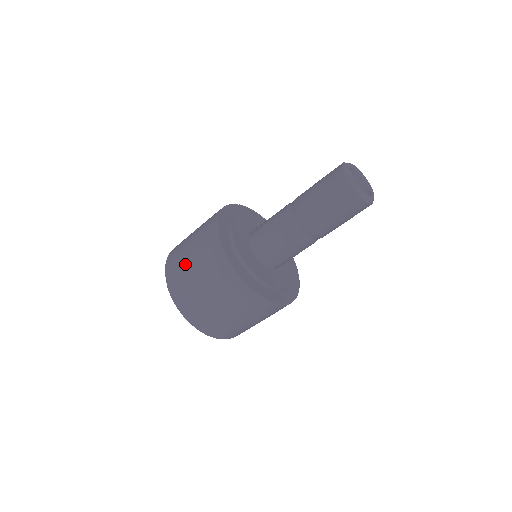
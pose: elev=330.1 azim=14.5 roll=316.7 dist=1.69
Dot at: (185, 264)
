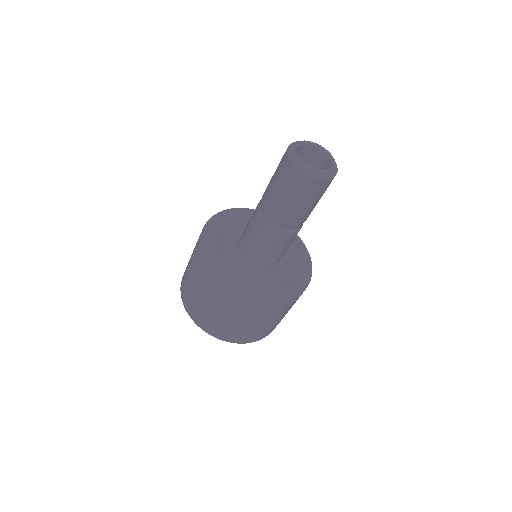
Dot at: occluded
